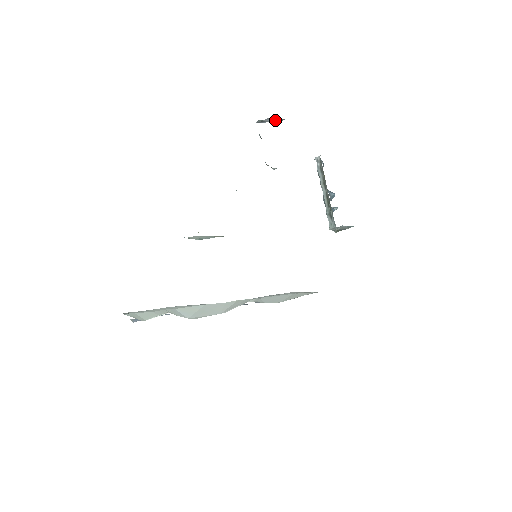
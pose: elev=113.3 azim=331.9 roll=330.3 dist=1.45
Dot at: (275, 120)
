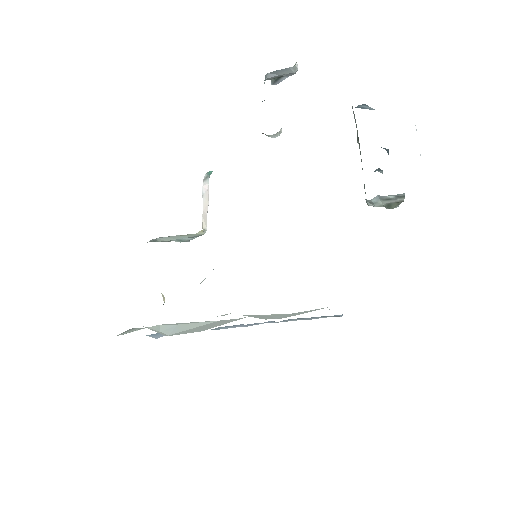
Dot at: (283, 72)
